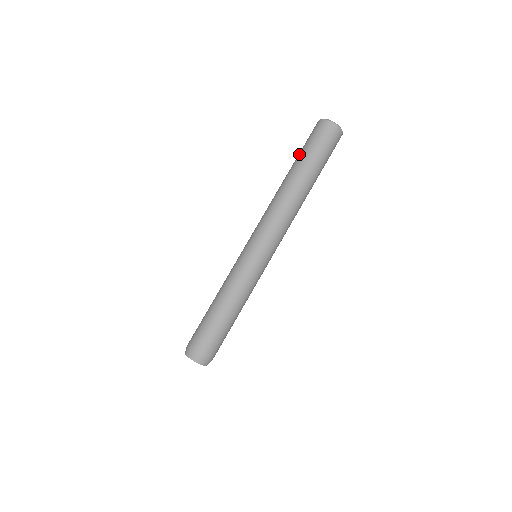
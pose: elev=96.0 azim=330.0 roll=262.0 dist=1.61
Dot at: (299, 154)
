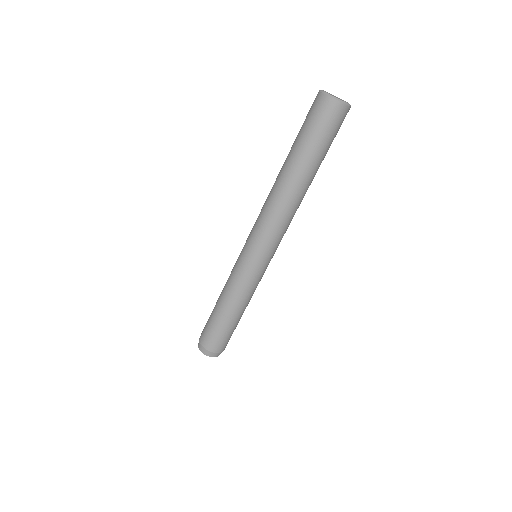
Dot at: (296, 141)
